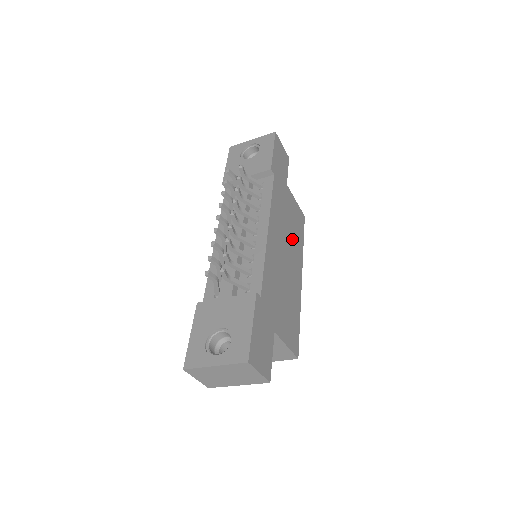
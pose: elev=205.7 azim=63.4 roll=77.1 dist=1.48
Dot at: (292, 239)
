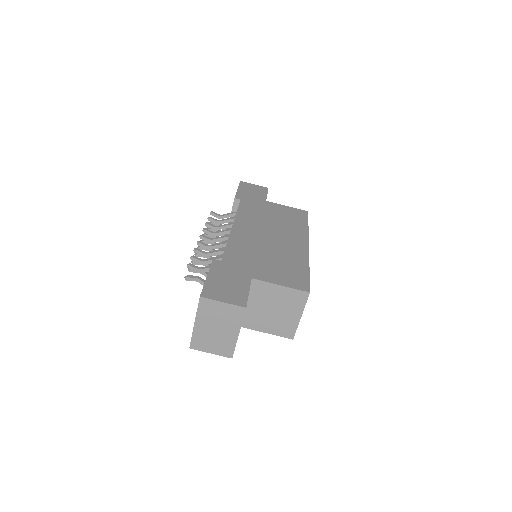
Dot at: (282, 226)
